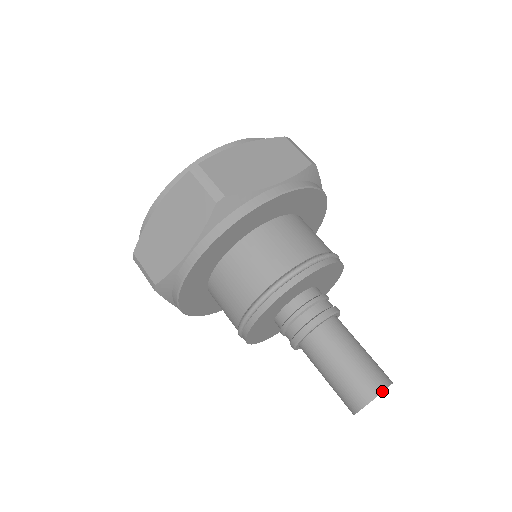
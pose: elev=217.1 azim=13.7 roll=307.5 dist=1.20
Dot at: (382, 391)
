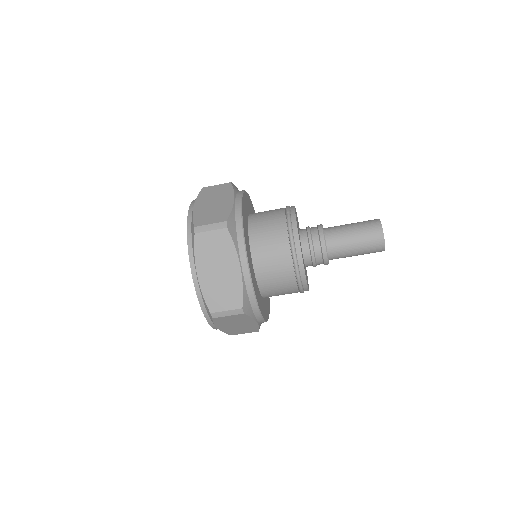
Dot at: (380, 223)
